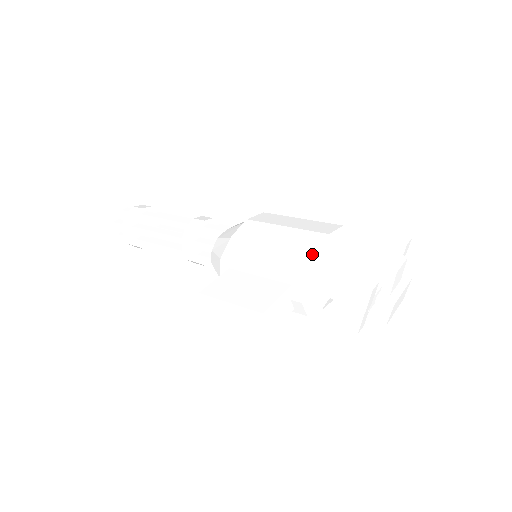
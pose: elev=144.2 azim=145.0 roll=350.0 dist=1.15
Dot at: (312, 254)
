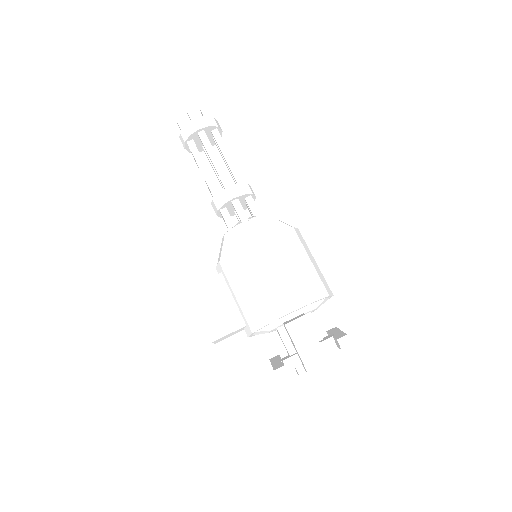
Dot at: (267, 323)
